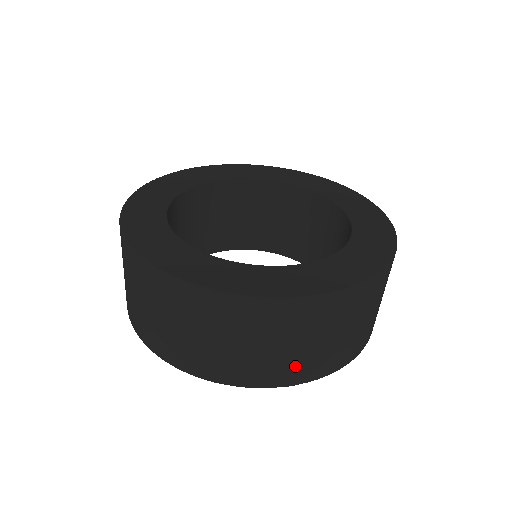
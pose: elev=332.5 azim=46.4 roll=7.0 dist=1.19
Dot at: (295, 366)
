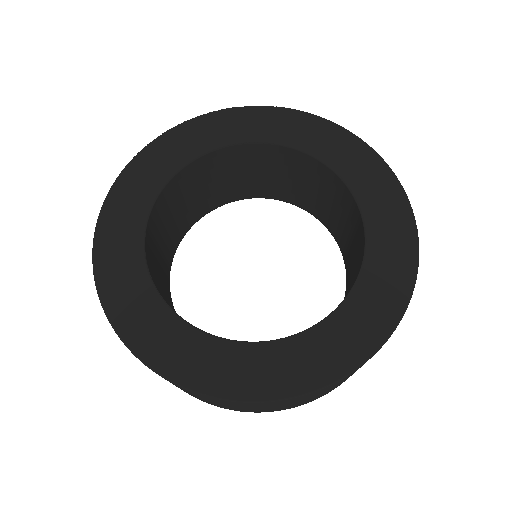
Dot at: occluded
